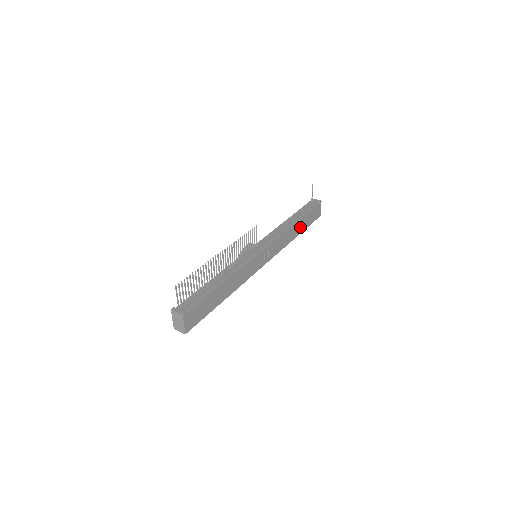
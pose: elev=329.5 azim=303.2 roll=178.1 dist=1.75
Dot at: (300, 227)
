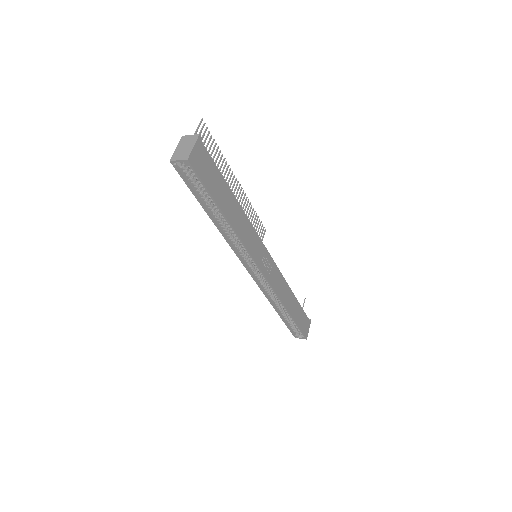
Dot at: (293, 308)
